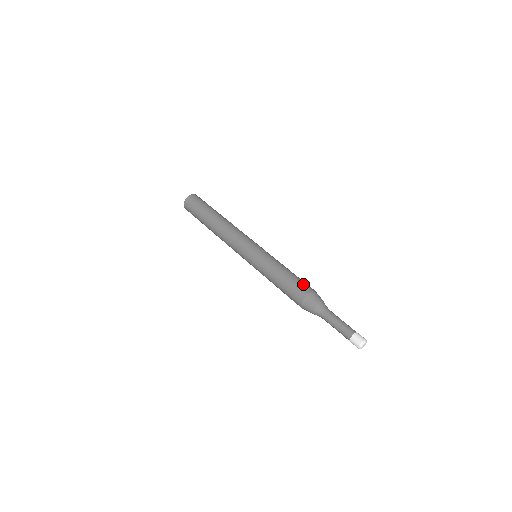
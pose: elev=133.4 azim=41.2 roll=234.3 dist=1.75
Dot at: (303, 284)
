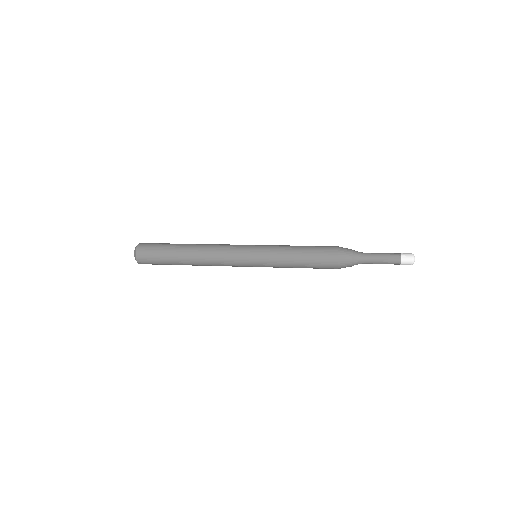
Dot at: (325, 246)
